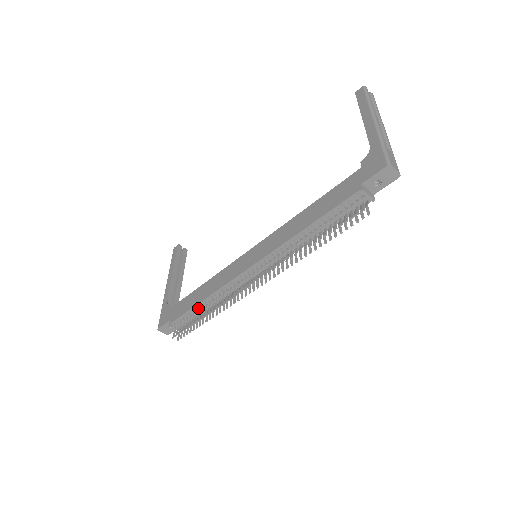
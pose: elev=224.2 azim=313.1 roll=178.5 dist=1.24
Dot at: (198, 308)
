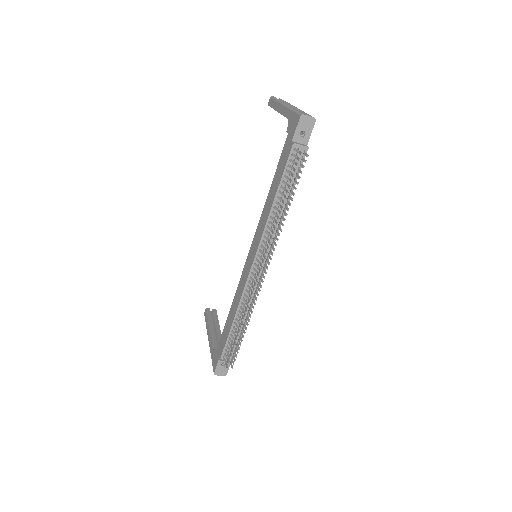
Dot at: (234, 328)
